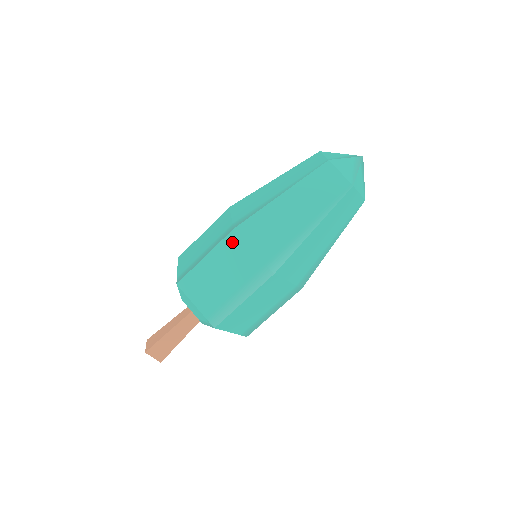
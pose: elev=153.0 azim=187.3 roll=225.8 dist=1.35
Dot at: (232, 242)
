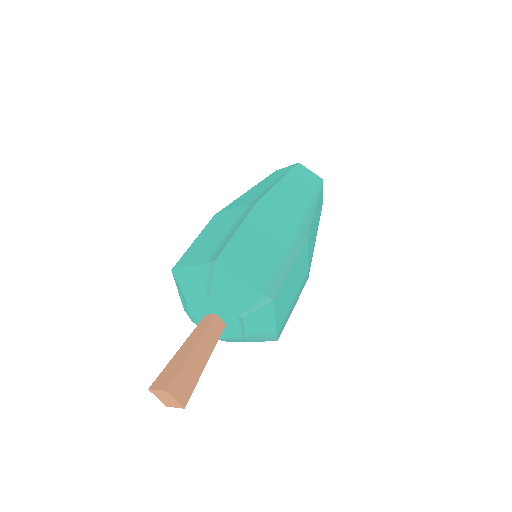
Dot at: (260, 213)
